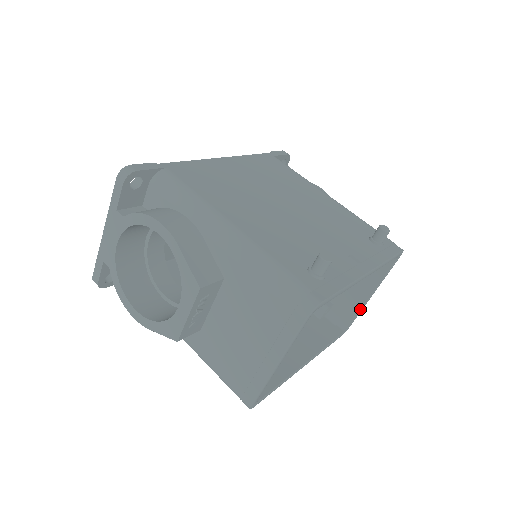
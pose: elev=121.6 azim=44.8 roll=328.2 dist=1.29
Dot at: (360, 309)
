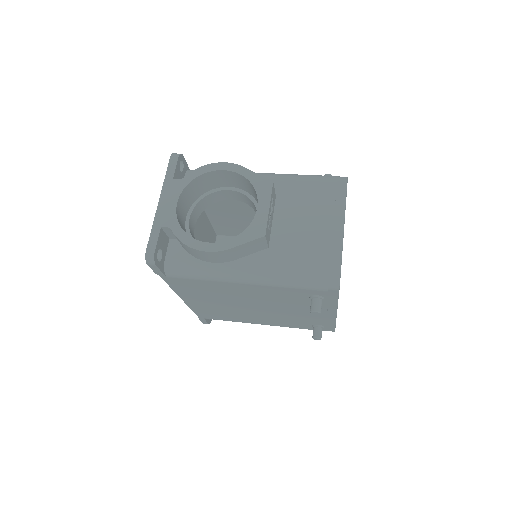
Dot at: occluded
